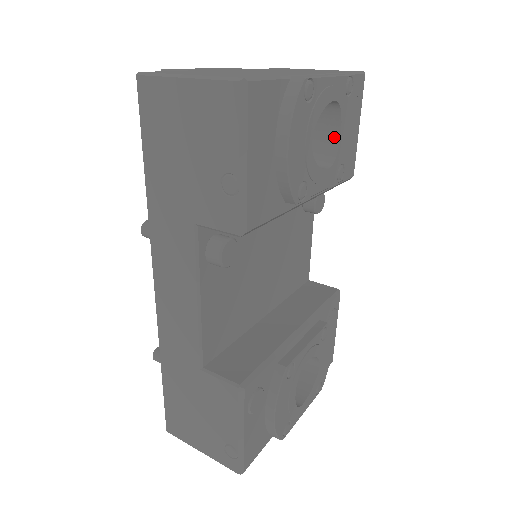
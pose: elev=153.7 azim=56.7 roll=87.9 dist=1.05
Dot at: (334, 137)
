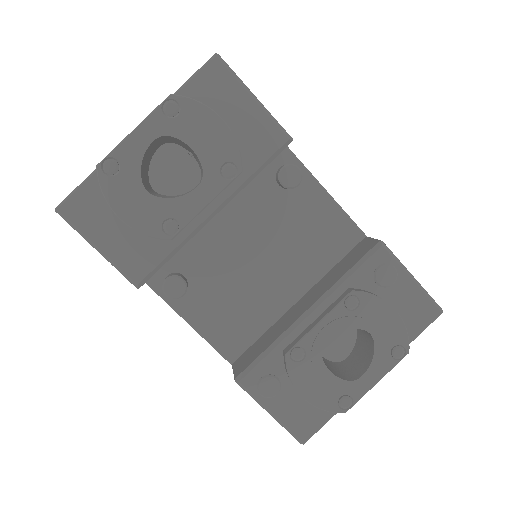
Dot at: (194, 153)
